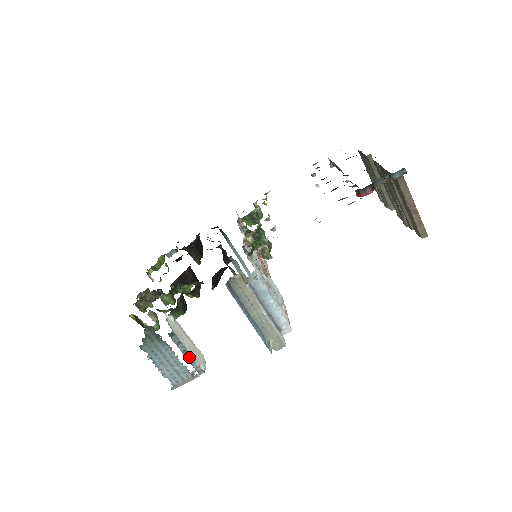
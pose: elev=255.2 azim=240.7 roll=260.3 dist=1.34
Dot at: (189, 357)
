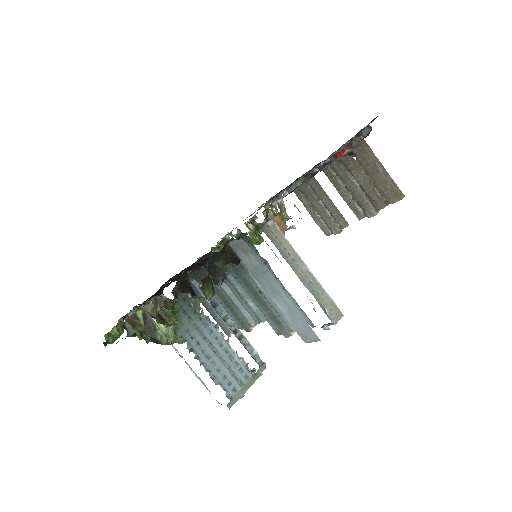
Dot at: (242, 342)
